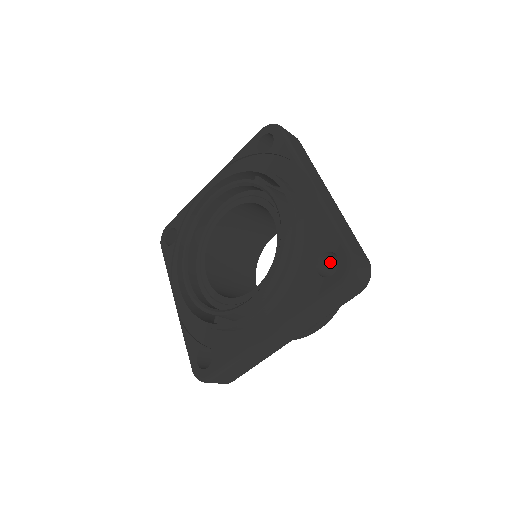
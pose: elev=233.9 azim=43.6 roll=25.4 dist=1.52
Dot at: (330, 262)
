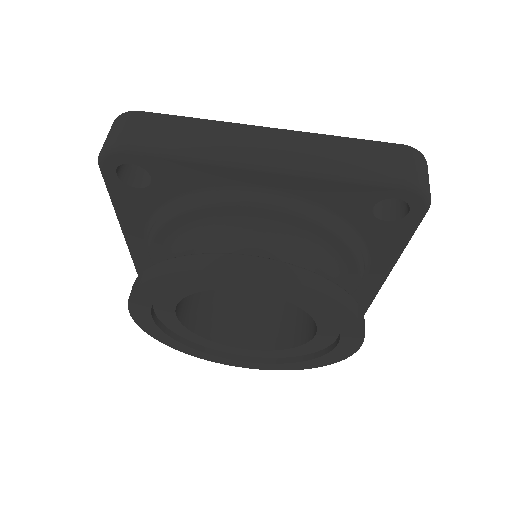
Dot at: occluded
